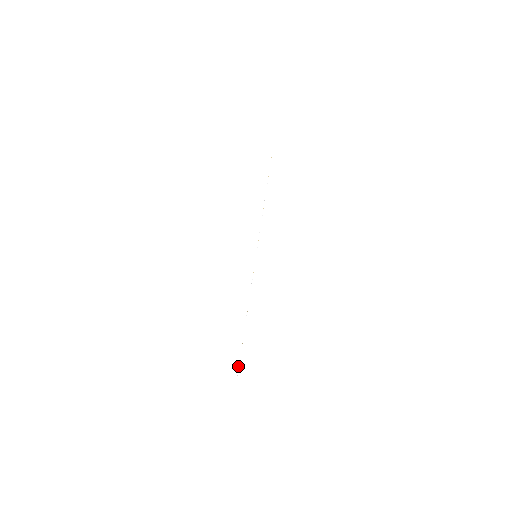
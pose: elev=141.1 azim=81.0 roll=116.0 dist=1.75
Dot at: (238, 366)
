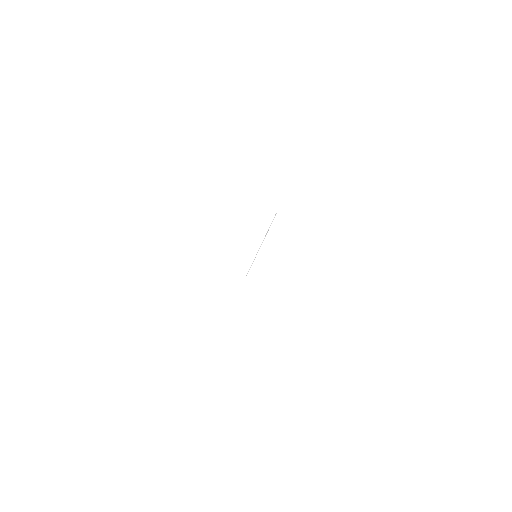
Dot at: occluded
